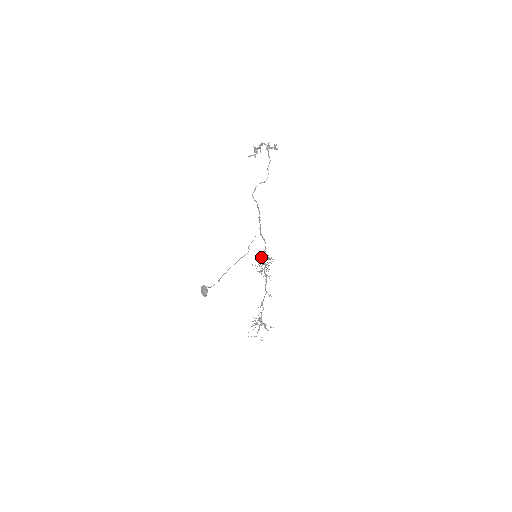
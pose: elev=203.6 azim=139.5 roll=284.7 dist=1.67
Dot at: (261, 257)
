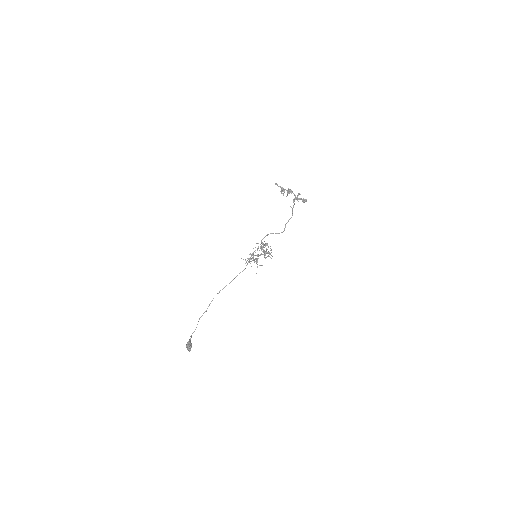
Dot at: occluded
